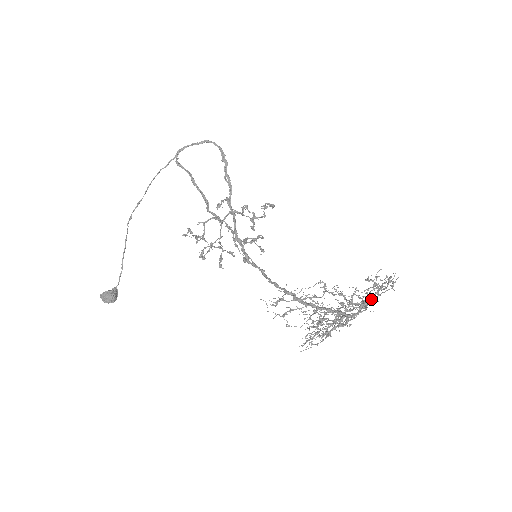
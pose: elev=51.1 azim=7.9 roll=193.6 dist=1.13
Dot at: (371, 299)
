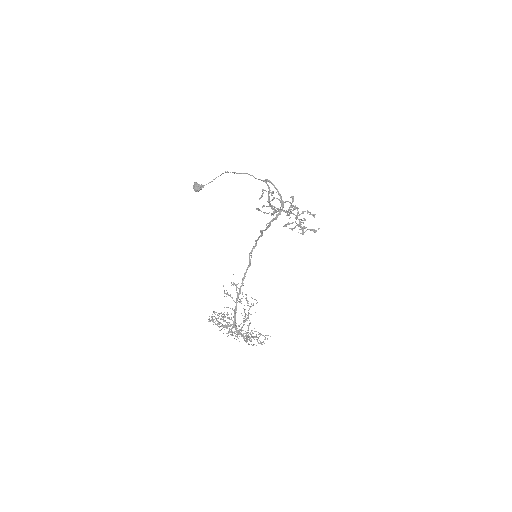
Dot at: (244, 337)
